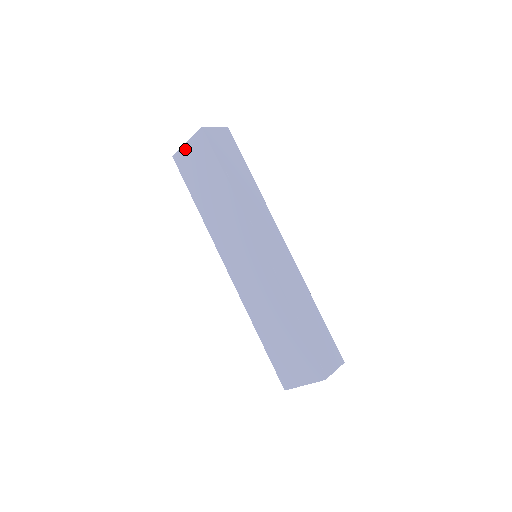
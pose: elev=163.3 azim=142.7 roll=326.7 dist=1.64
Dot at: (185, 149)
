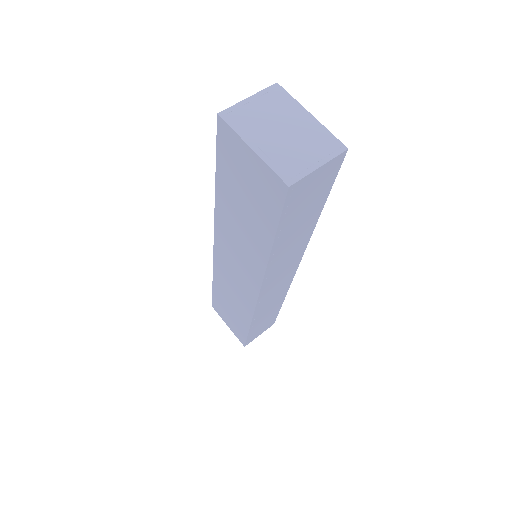
Dot at: (243, 148)
